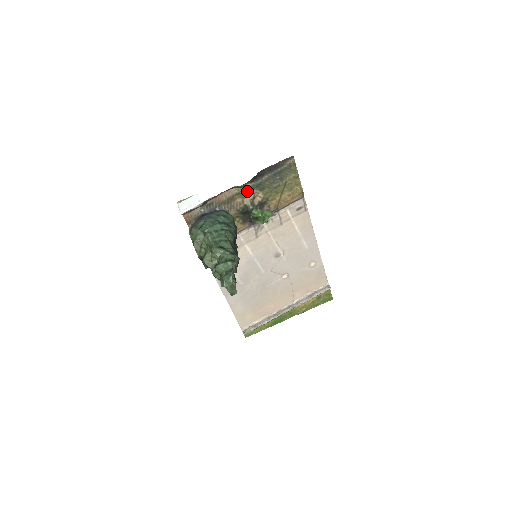
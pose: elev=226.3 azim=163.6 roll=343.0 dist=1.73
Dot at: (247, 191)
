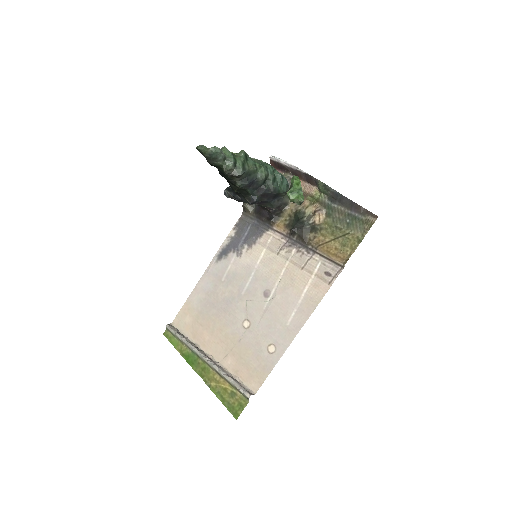
Dot at: (319, 202)
